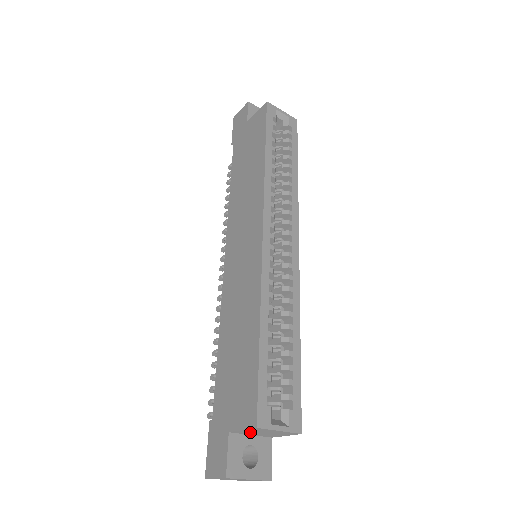
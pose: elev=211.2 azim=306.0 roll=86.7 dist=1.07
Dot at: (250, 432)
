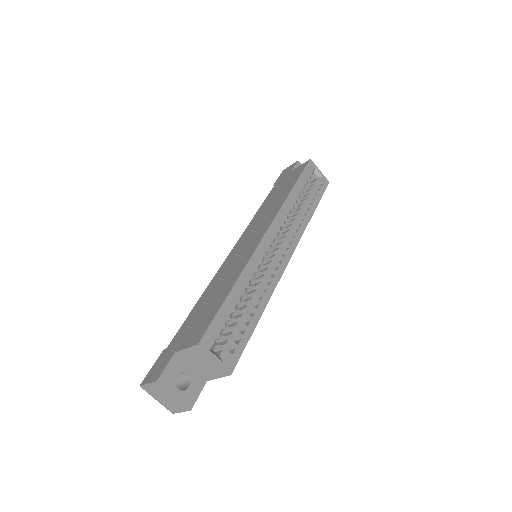
Dot at: (192, 358)
